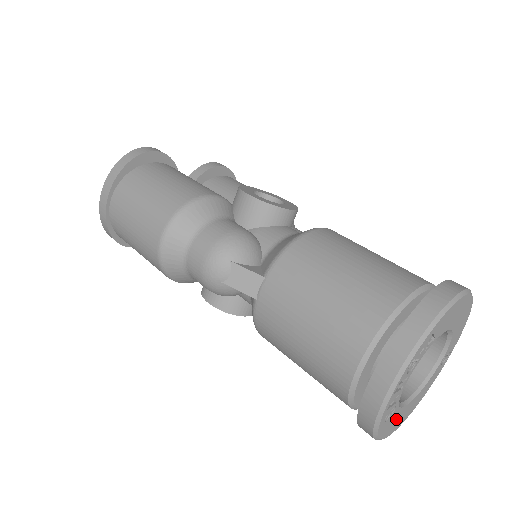
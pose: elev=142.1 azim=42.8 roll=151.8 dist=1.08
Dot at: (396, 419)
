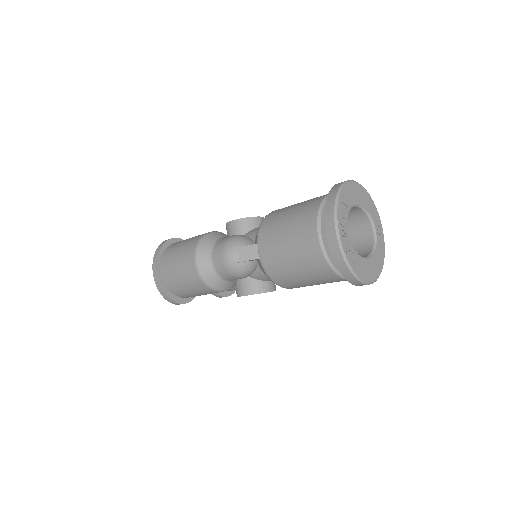
Dot at: (366, 268)
